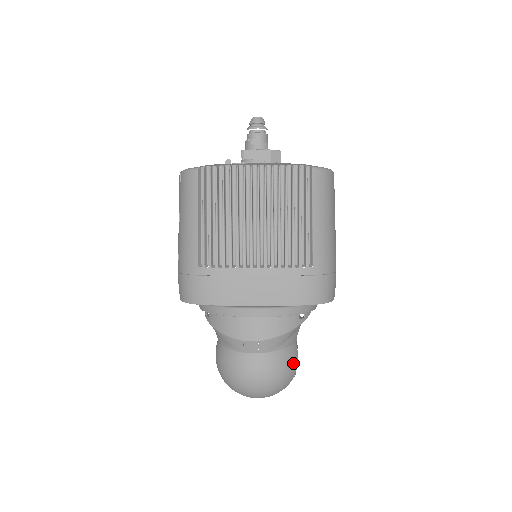
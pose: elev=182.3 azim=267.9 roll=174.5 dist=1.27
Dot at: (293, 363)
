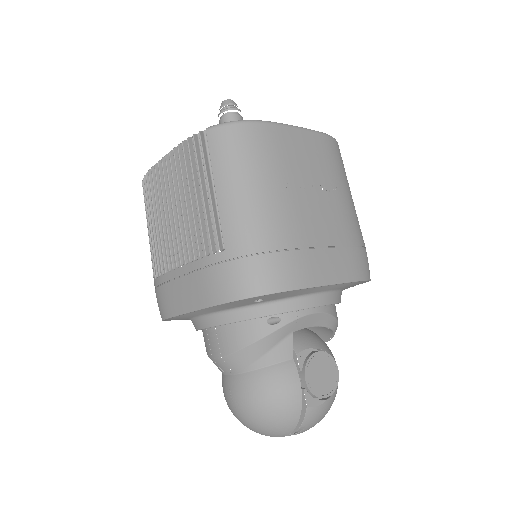
Dot at: (286, 387)
